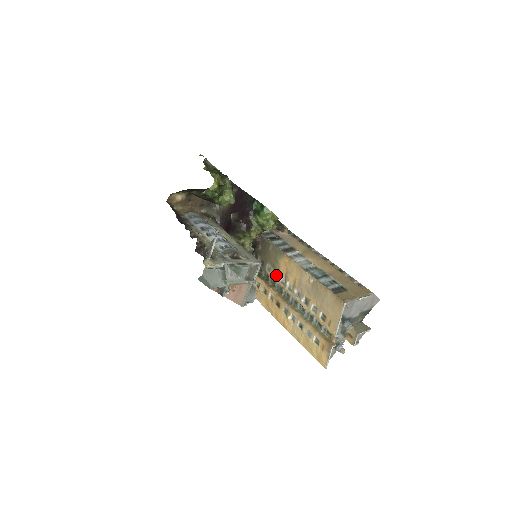
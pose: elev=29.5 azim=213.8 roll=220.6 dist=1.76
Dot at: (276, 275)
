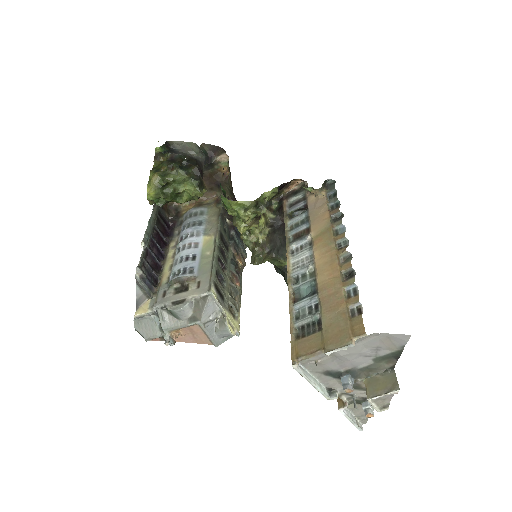
Dot at: occluded
